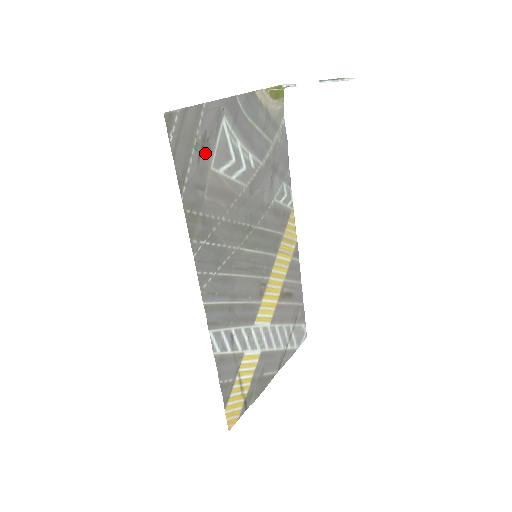
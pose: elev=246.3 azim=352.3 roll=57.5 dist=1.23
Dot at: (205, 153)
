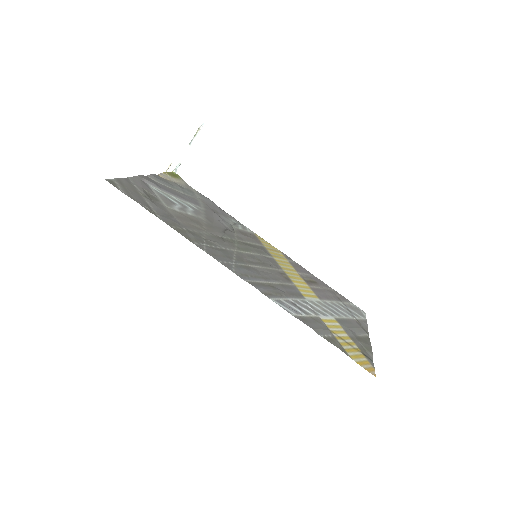
Dot at: (154, 200)
